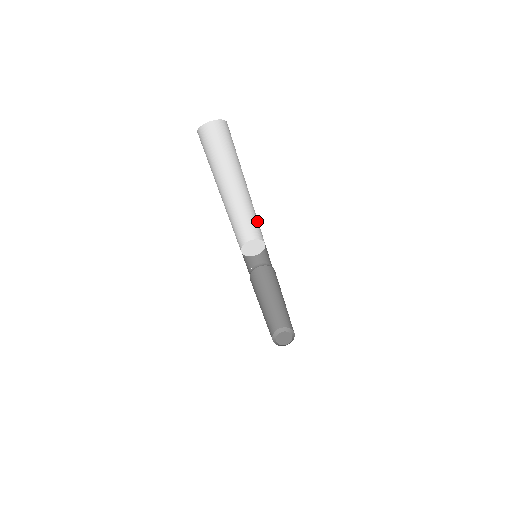
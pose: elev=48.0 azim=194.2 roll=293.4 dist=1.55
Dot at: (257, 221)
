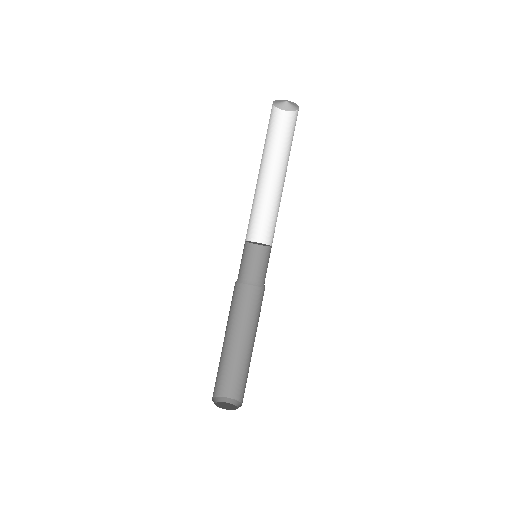
Dot at: (274, 218)
